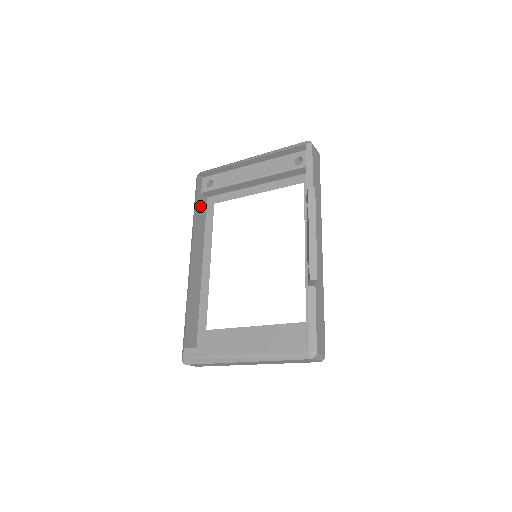
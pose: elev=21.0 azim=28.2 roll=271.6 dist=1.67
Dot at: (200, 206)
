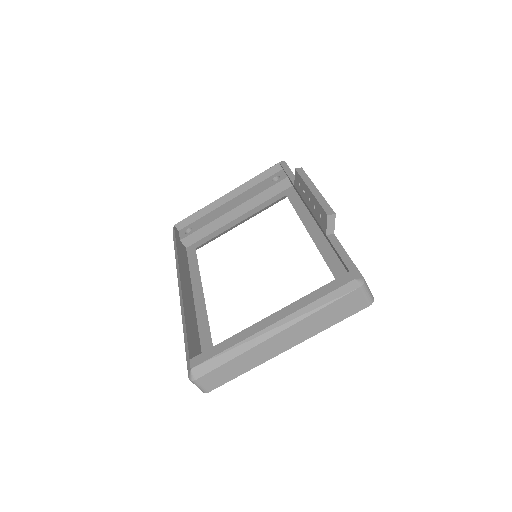
Dot at: (181, 249)
